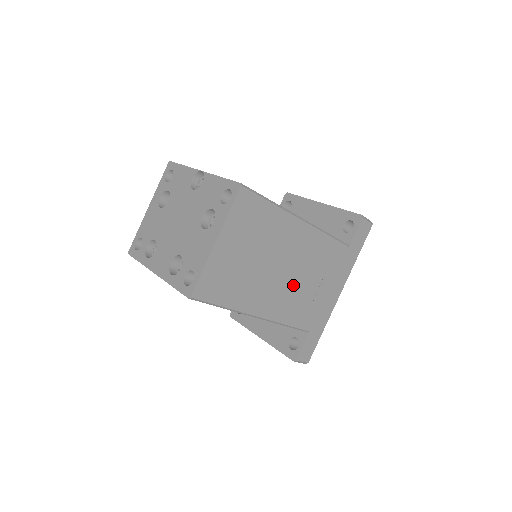
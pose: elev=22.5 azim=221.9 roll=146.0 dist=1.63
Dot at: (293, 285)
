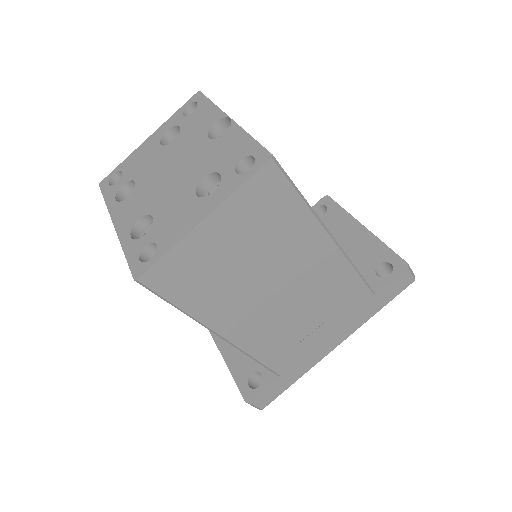
Dot at: (284, 315)
